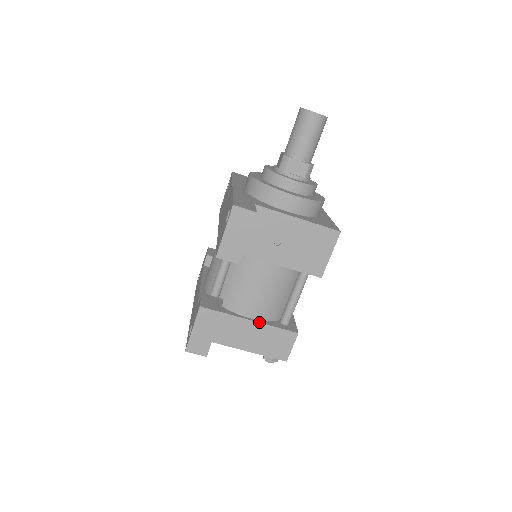
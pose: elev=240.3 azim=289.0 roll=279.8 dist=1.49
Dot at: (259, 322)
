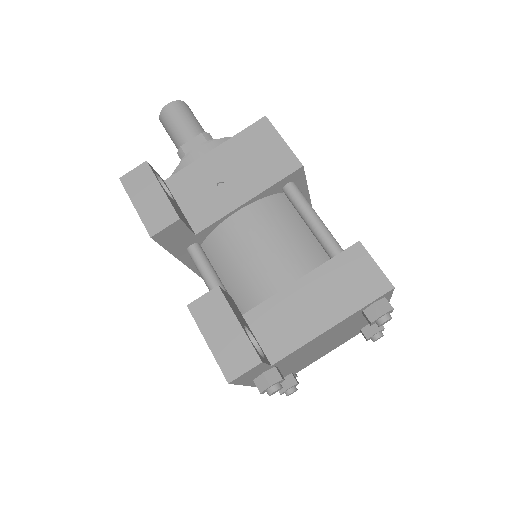
Dot at: (300, 278)
